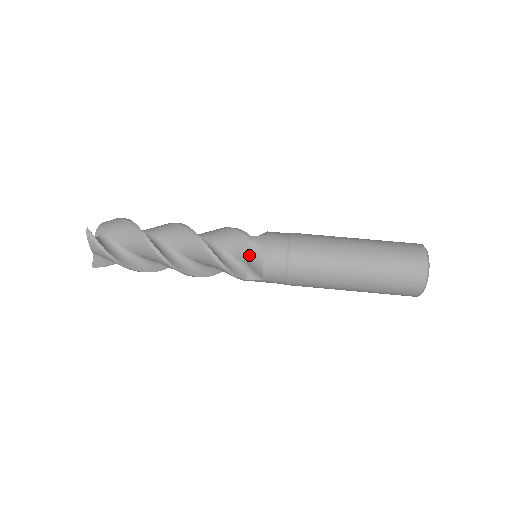
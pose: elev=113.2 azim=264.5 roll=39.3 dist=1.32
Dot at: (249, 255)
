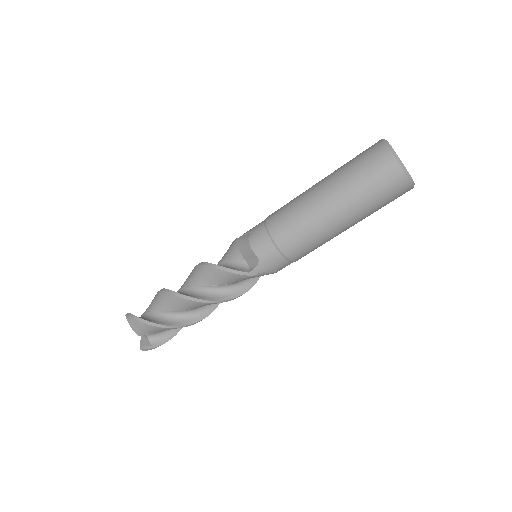
Dot at: occluded
